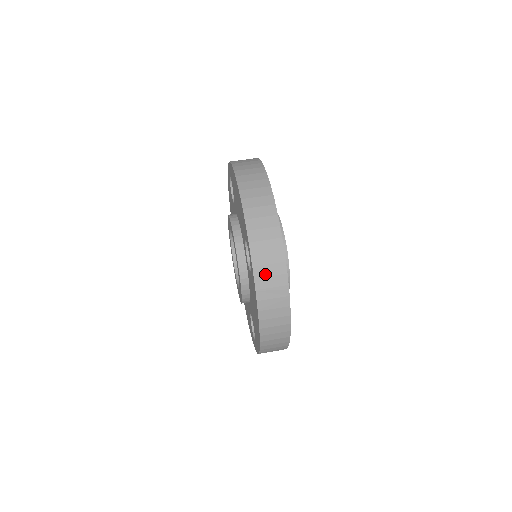
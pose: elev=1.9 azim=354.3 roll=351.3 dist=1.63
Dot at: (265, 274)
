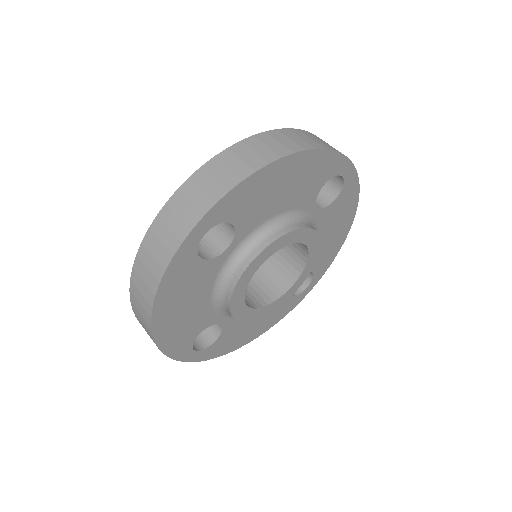
Dot at: (159, 235)
